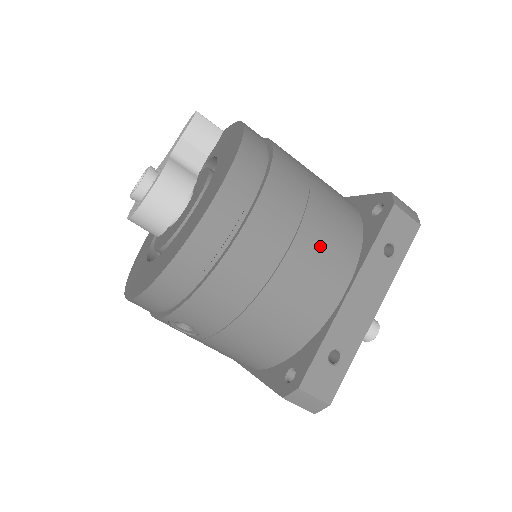
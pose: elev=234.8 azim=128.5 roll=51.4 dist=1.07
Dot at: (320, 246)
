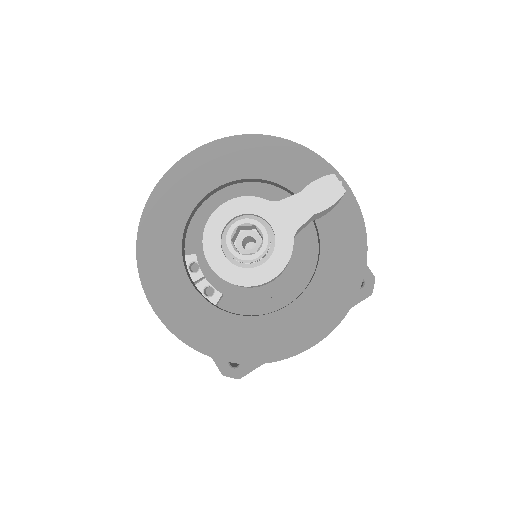
Dot at: occluded
